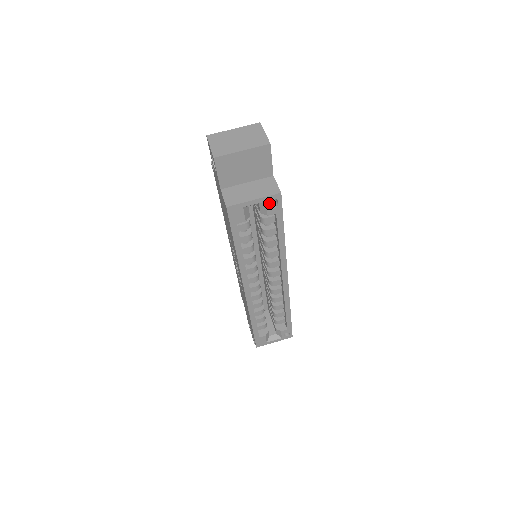
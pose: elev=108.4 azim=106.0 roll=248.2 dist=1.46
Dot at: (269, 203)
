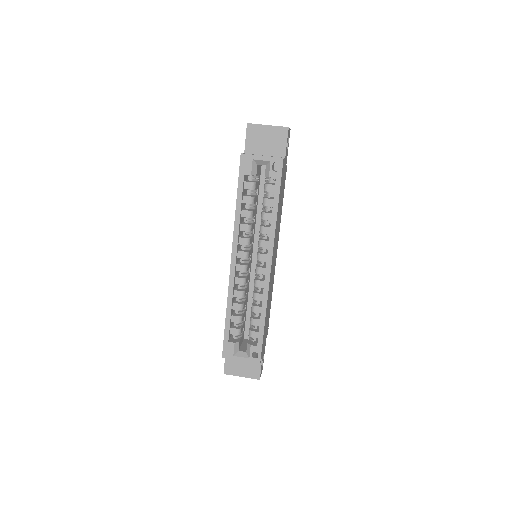
Dot at: (274, 170)
